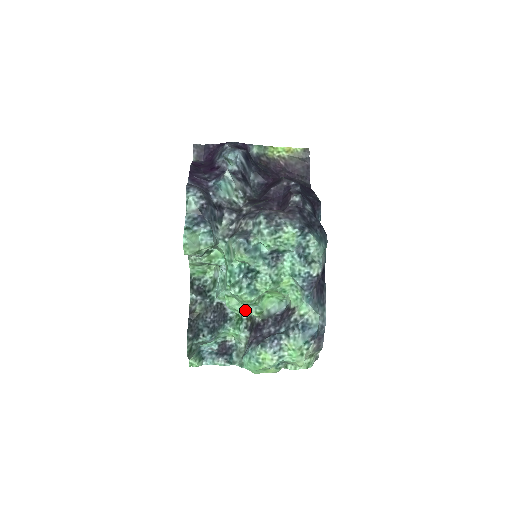
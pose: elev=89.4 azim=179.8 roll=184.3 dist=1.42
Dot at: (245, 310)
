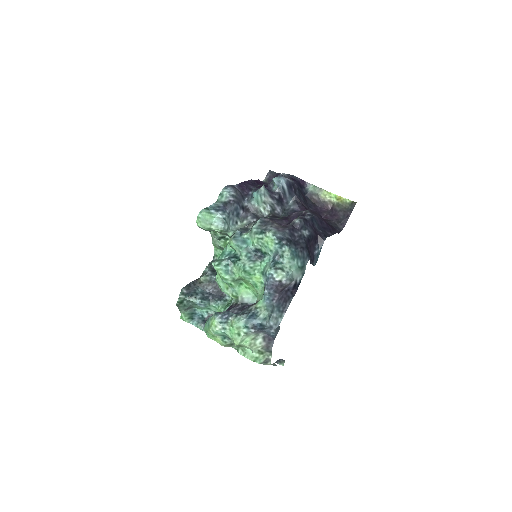
Dot at: (226, 289)
